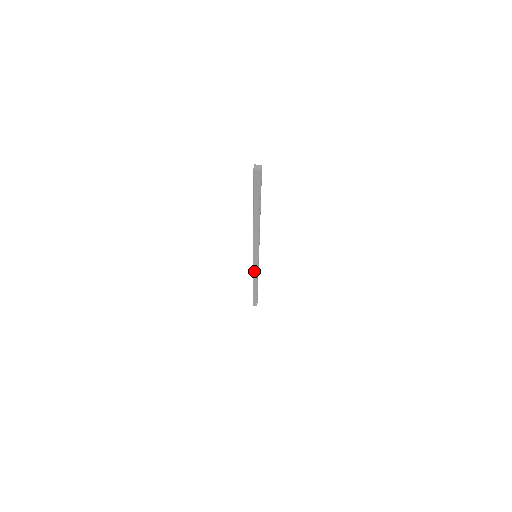
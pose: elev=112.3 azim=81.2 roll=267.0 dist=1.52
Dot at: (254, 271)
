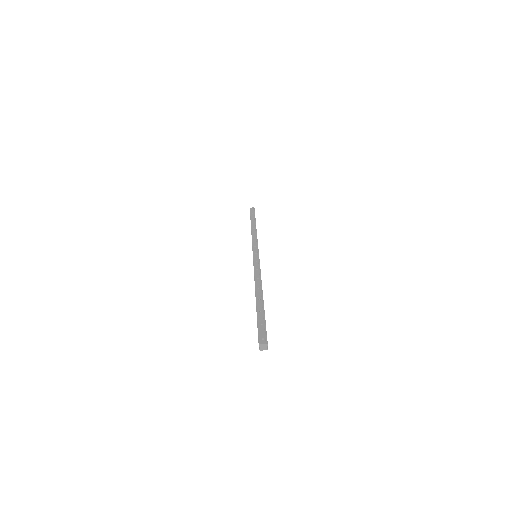
Dot at: occluded
